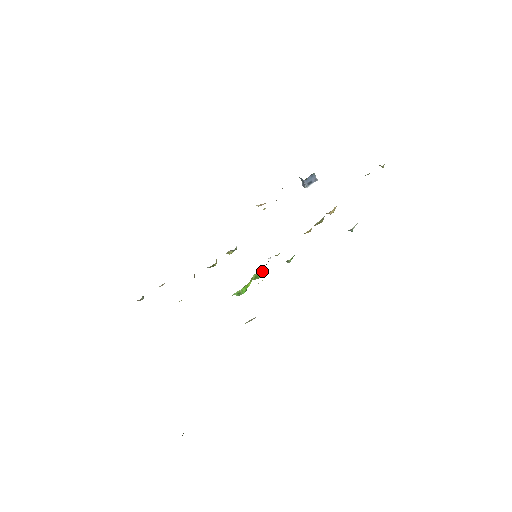
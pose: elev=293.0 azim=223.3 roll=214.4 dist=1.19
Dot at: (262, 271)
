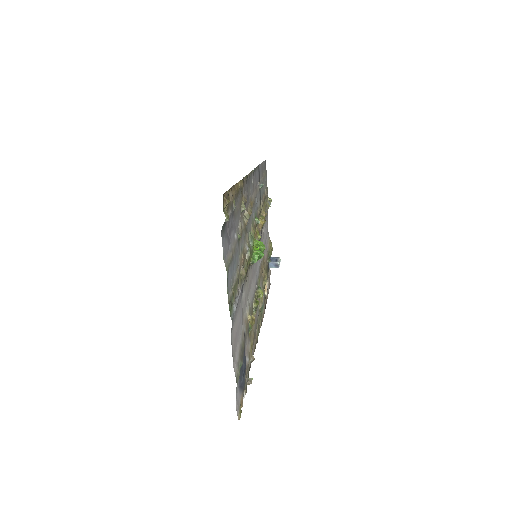
Dot at: (257, 241)
